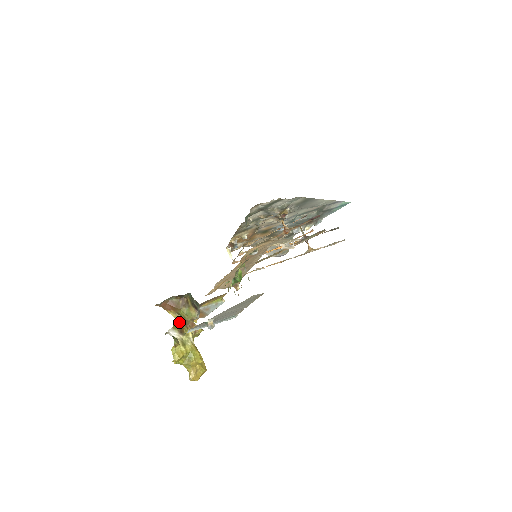
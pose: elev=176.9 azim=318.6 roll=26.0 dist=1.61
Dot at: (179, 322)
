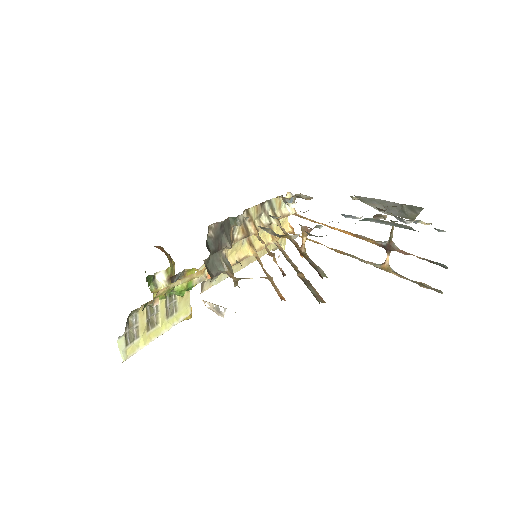
Dot at: (173, 268)
